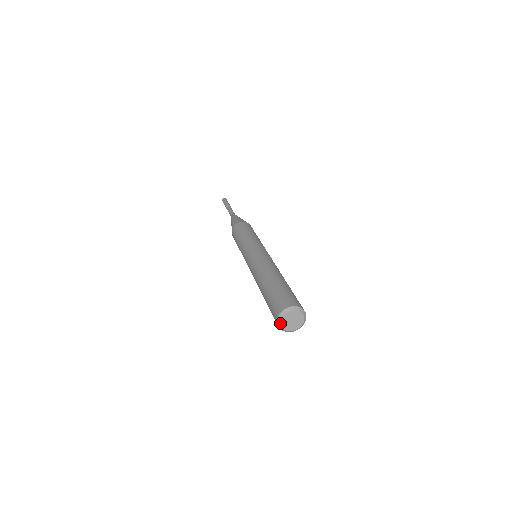
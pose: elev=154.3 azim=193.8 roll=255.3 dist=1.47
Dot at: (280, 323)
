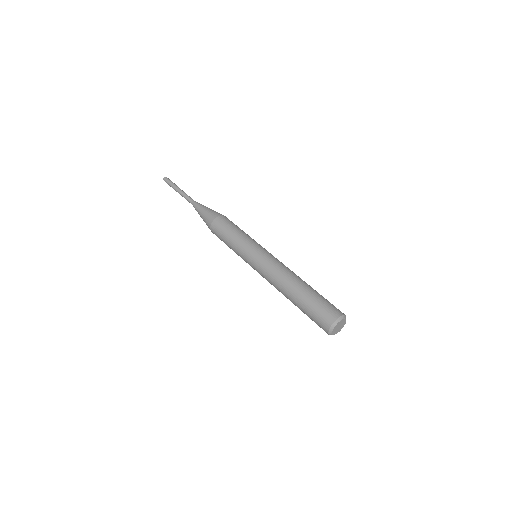
Dot at: (331, 331)
